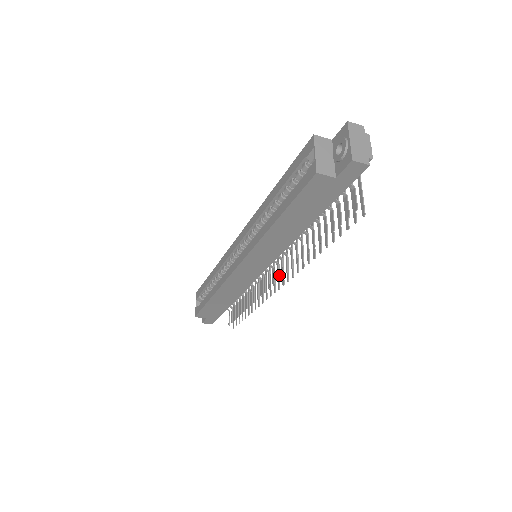
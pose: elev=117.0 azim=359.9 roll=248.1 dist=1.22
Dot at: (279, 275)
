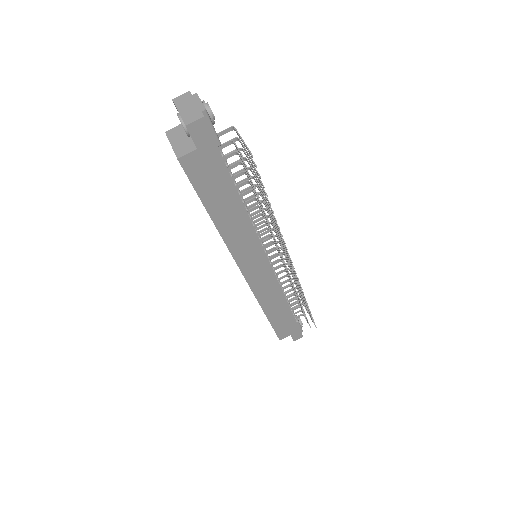
Dot at: (287, 256)
